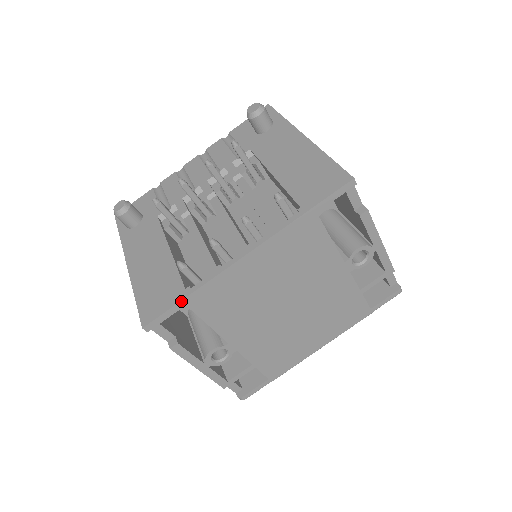
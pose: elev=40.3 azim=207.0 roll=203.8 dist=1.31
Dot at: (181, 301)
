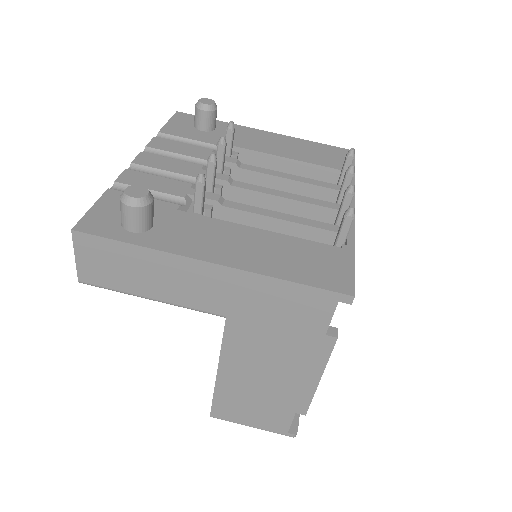
Dot at: (354, 258)
